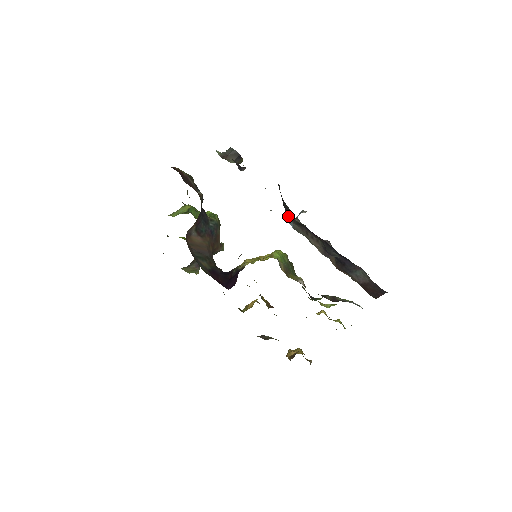
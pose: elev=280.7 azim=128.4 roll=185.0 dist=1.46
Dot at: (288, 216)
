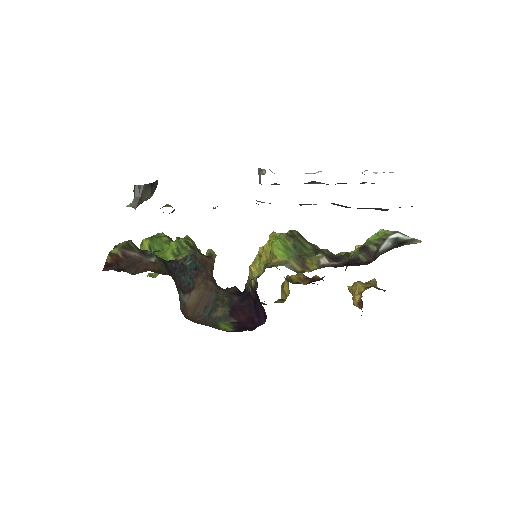
Dot at: occluded
